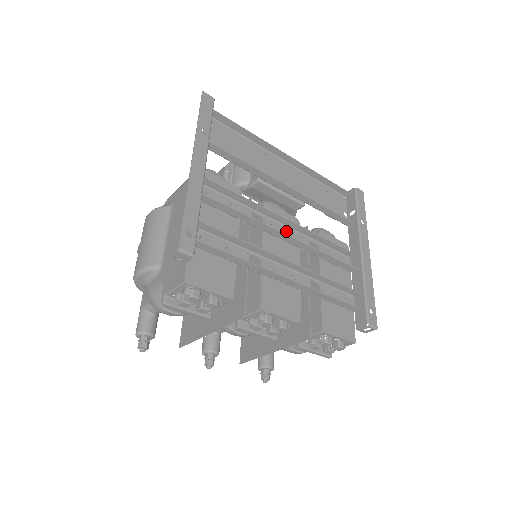
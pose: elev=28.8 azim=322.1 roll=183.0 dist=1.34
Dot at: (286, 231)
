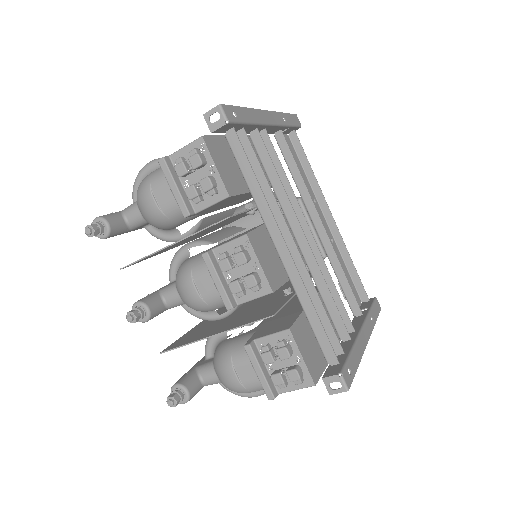
Dot at: occluded
